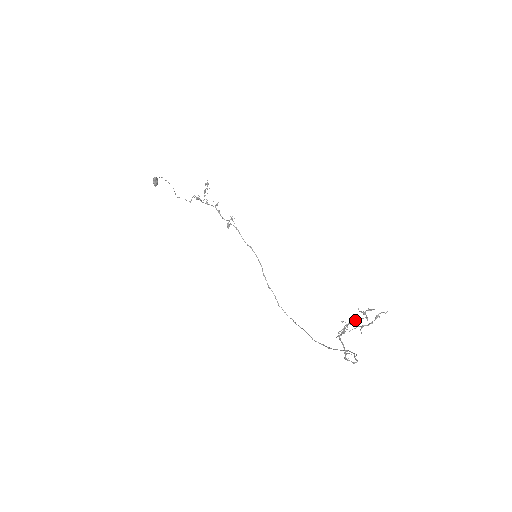
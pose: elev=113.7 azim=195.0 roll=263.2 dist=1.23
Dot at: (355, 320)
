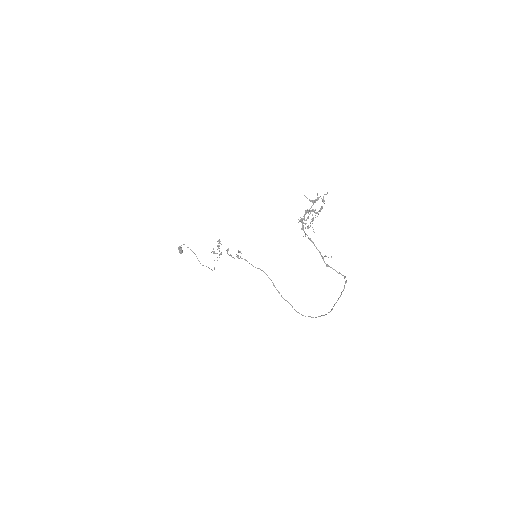
Dot at: occluded
